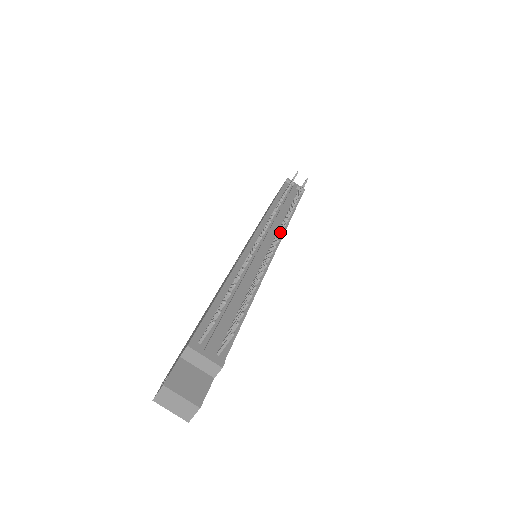
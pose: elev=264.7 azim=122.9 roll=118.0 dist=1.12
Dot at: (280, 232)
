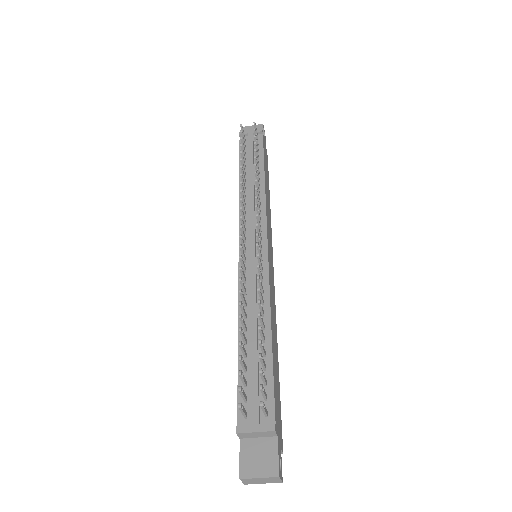
Dot at: occluded
